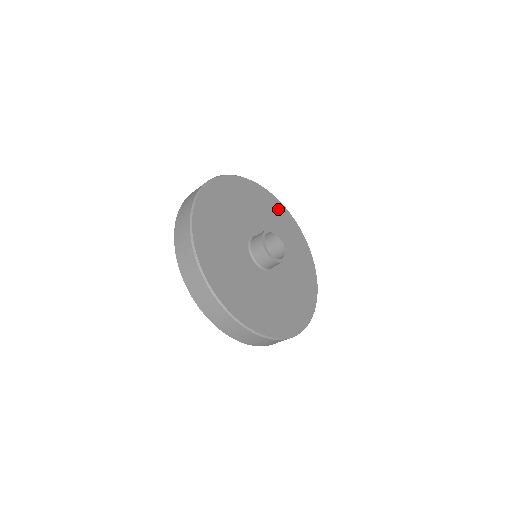
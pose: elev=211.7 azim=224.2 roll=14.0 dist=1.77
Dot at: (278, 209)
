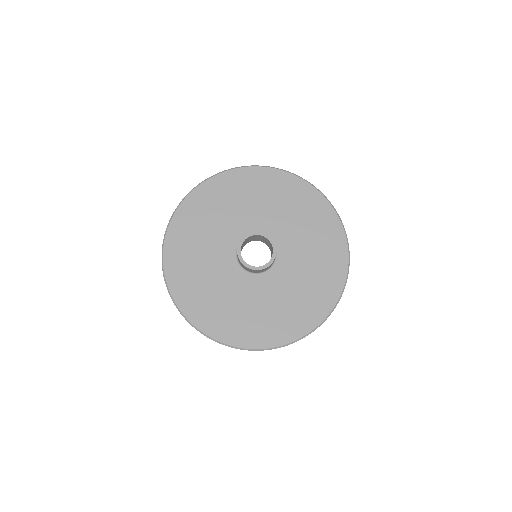
Dot at: (269, 181)
